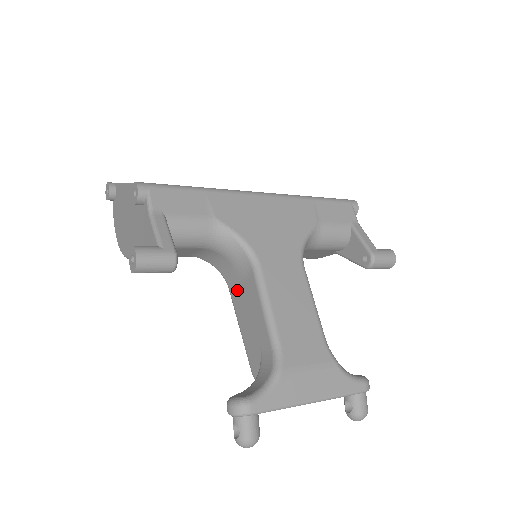
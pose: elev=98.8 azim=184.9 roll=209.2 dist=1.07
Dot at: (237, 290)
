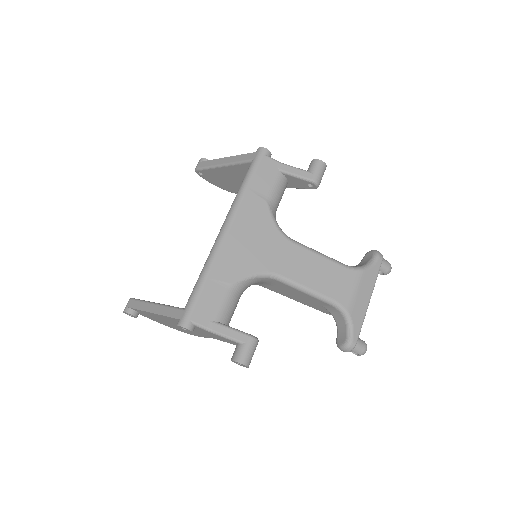
Dot at: (272, 288)
